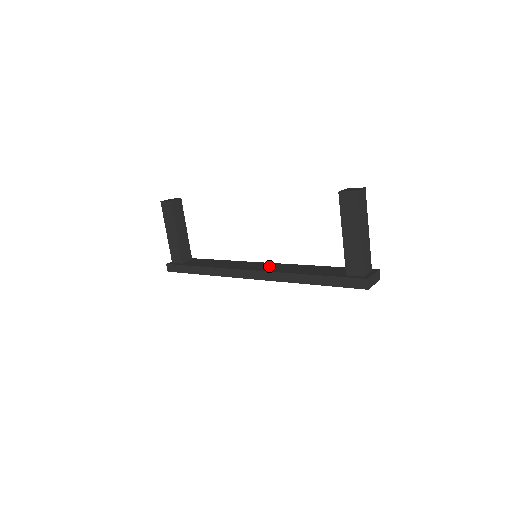
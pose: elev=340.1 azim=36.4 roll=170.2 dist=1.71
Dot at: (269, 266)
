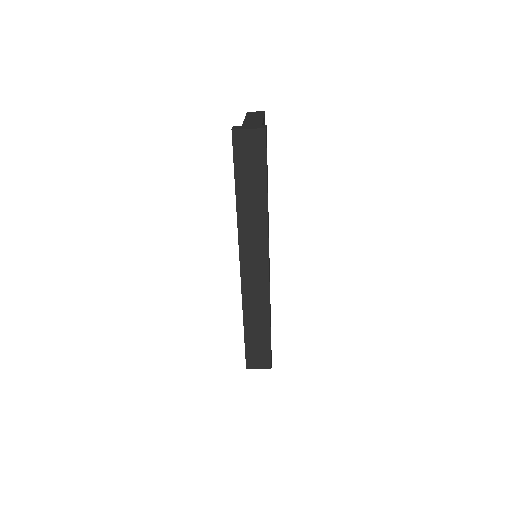
Dot at: occluded
